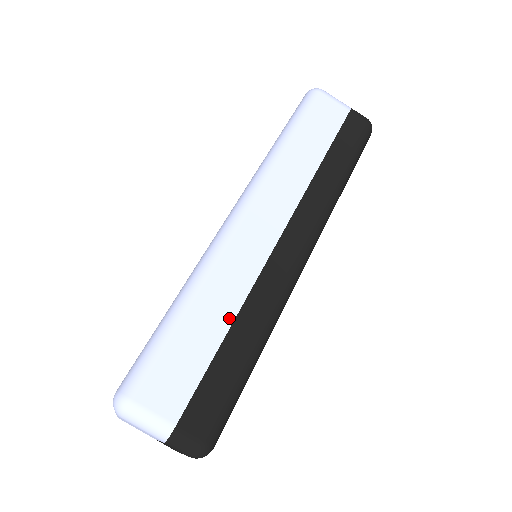
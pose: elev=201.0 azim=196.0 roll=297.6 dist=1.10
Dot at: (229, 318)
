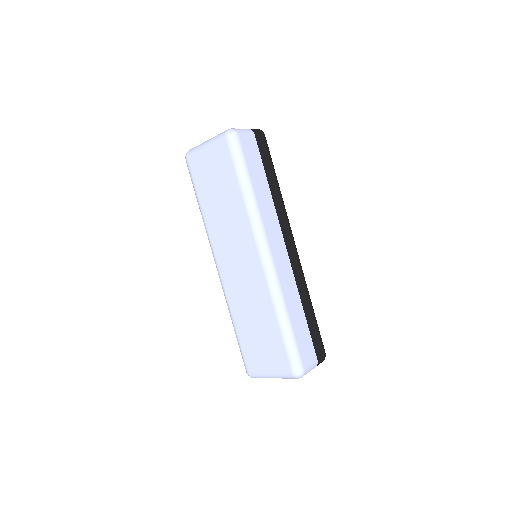
Dot at: (300, 305)
